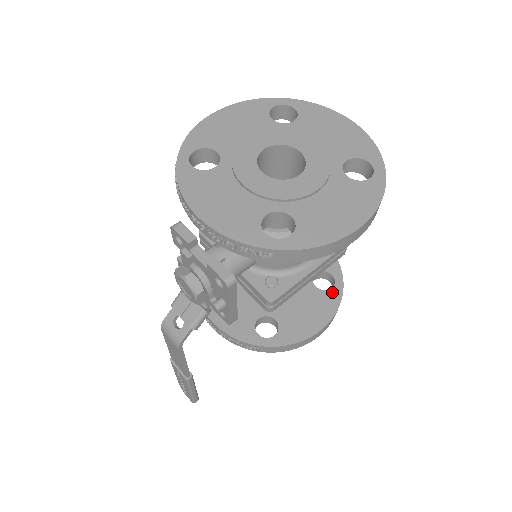
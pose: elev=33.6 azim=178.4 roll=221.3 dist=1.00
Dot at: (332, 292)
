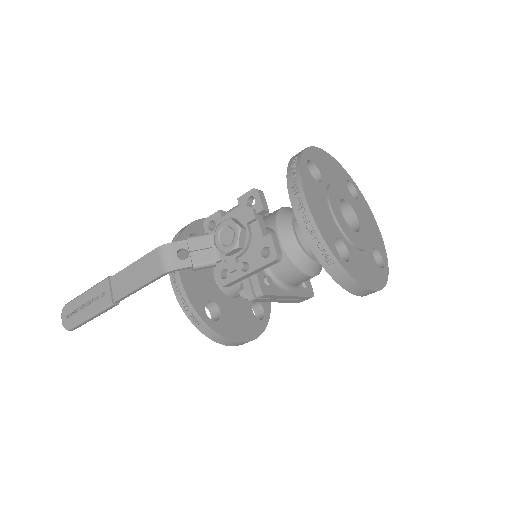
Dot at: (260, 322)
